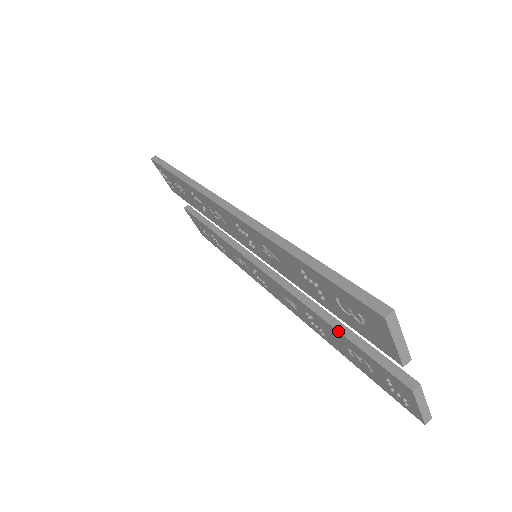
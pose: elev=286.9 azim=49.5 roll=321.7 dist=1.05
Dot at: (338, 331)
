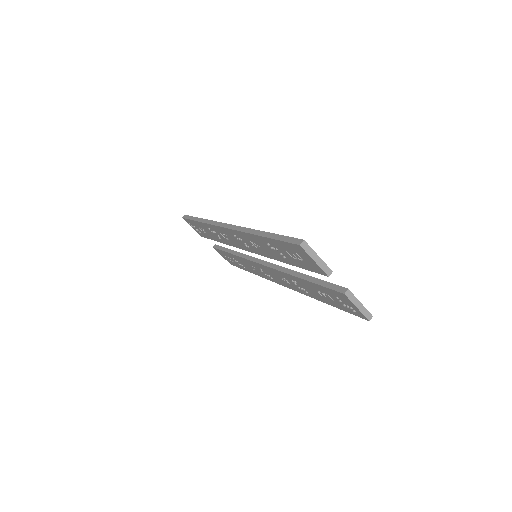
Dot at: (306, 280)
